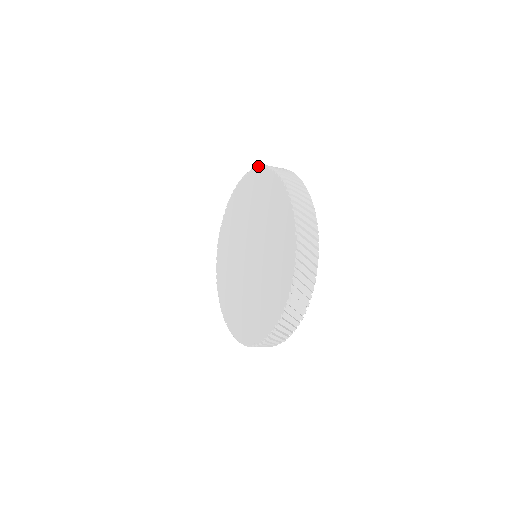
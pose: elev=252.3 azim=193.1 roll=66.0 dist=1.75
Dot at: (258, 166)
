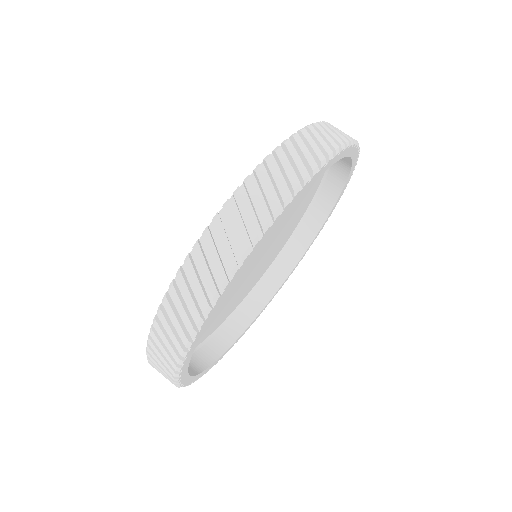
Dot at: occluded
